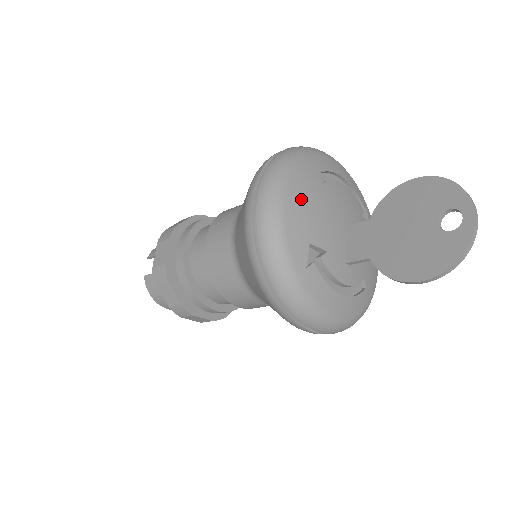
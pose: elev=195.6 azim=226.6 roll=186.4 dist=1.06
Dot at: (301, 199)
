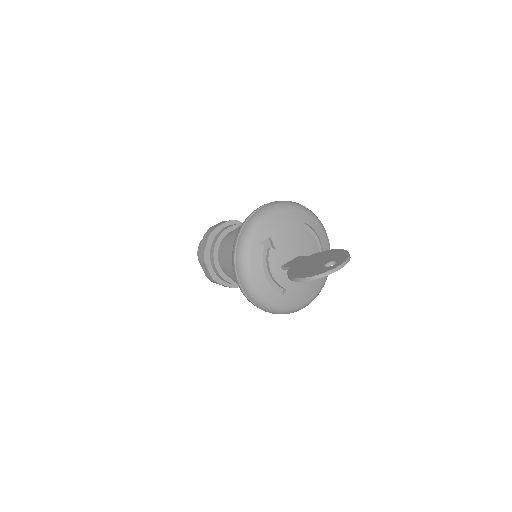
Dot at: (285, 220)
